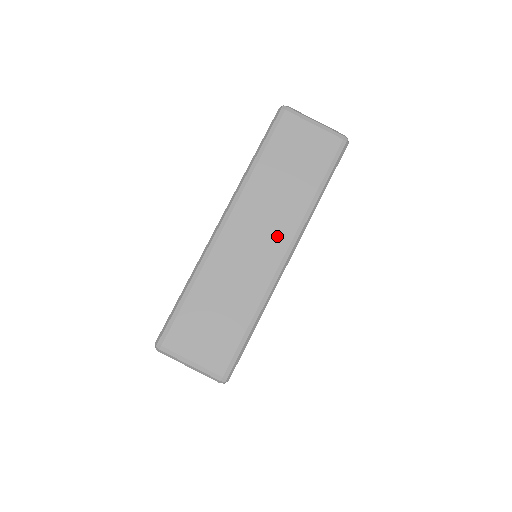
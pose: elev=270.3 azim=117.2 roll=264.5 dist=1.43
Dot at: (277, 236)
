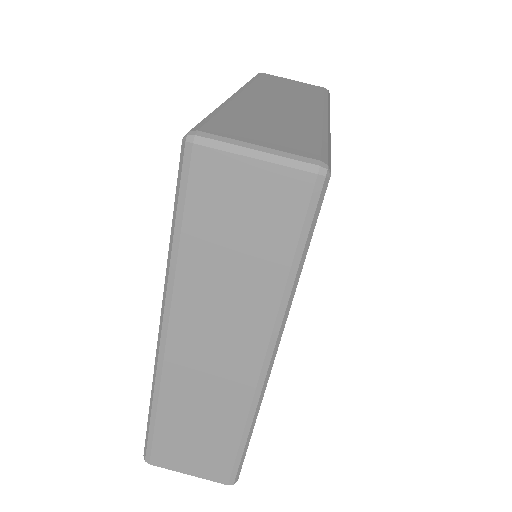
Dot at: (305, 104)
